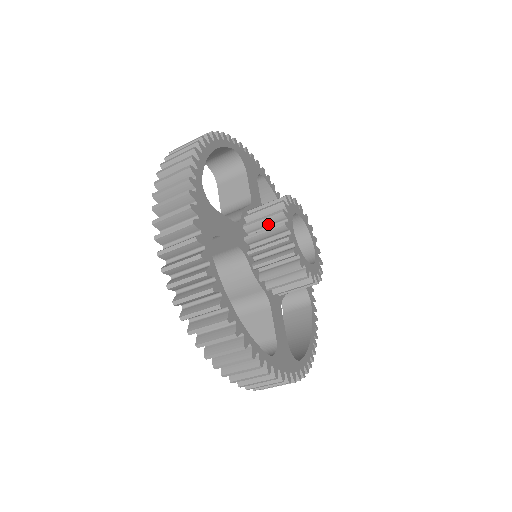
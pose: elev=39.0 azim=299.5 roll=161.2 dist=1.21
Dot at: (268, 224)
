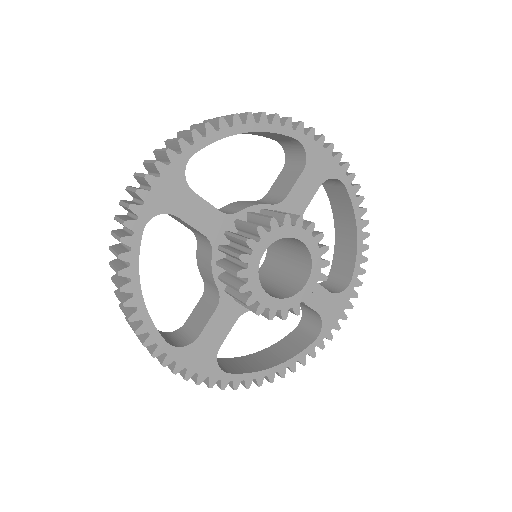
Dot at: occluded
